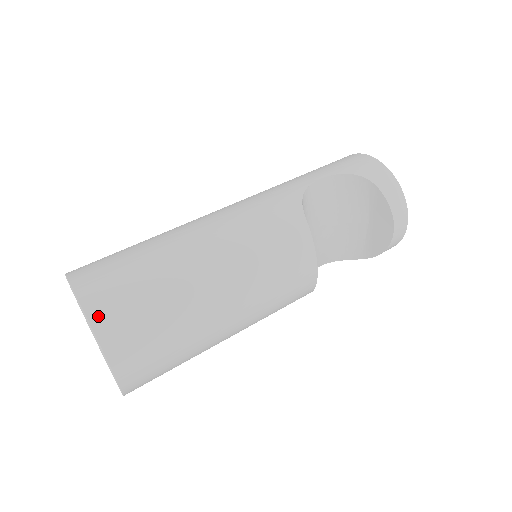
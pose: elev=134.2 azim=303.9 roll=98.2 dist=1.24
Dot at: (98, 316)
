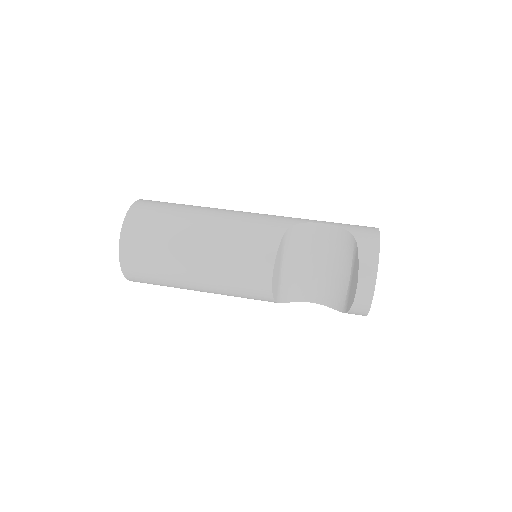
Dot at: (131, 216)
